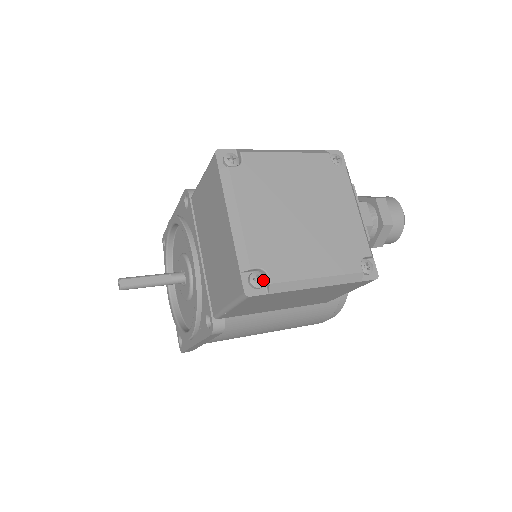
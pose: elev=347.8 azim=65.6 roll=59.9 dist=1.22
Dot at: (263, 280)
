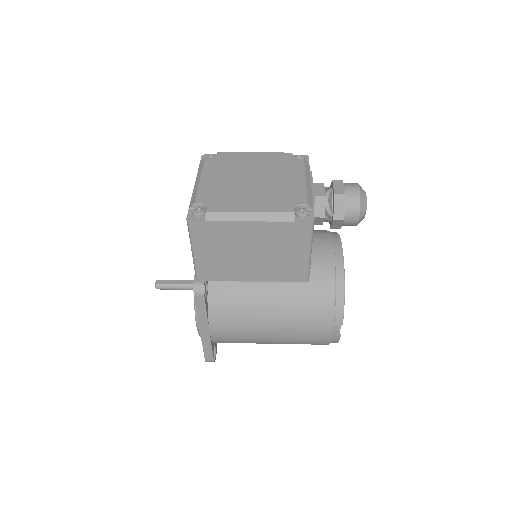
Dot at: (203, 211)
